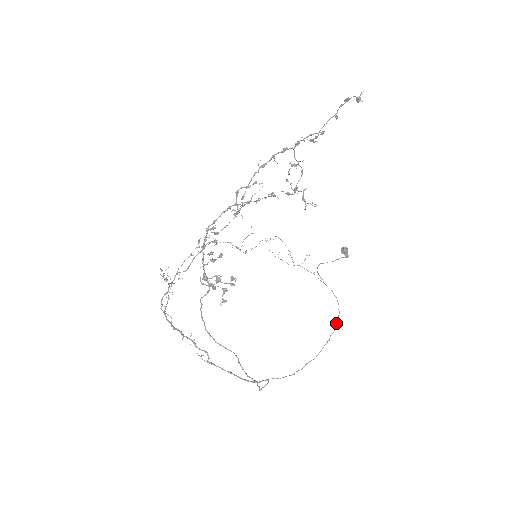
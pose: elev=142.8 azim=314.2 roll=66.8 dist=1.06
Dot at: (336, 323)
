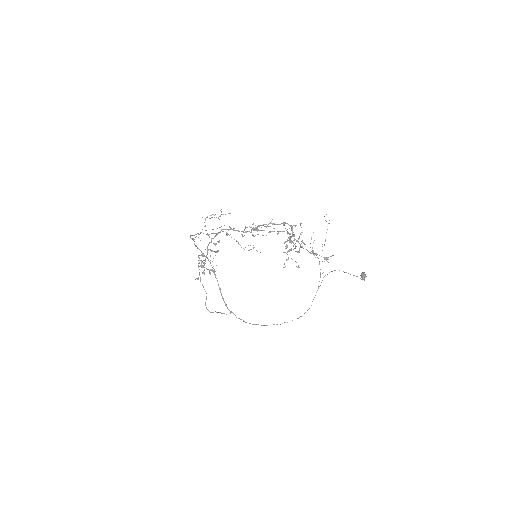
Dot at: occluded
